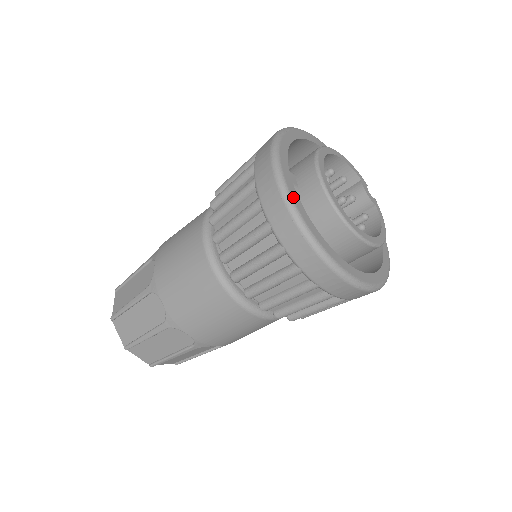
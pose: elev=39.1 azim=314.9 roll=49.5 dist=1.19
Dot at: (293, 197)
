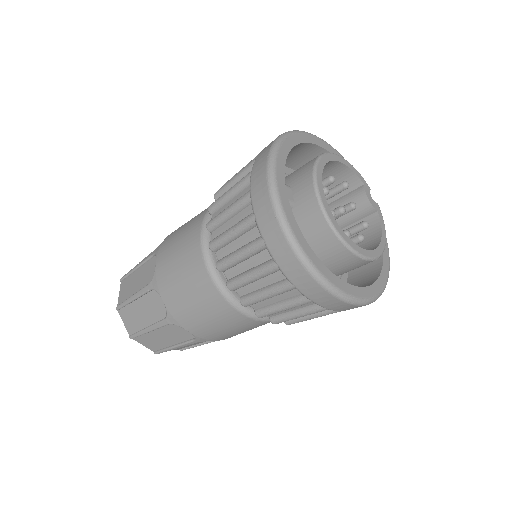
Dot at: (287, 216)
